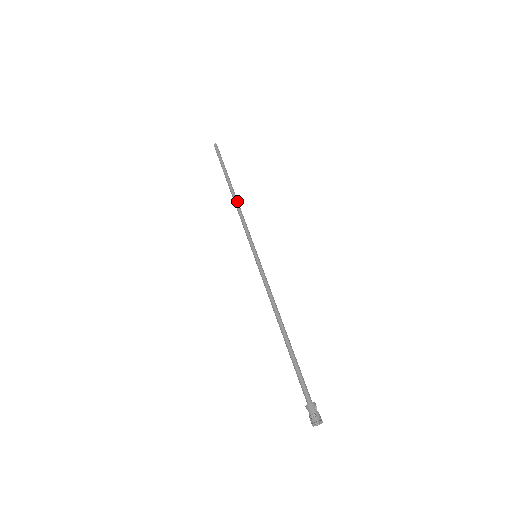
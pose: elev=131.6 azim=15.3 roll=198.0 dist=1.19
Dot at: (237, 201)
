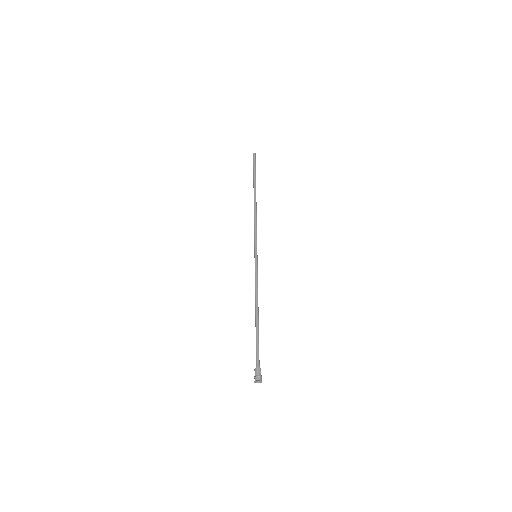
Dot at: (256, 208)
